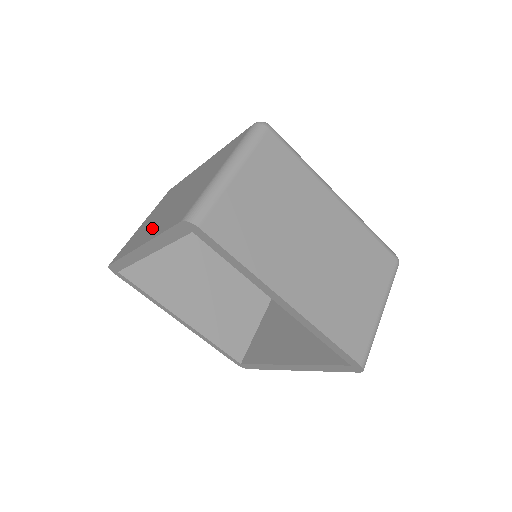
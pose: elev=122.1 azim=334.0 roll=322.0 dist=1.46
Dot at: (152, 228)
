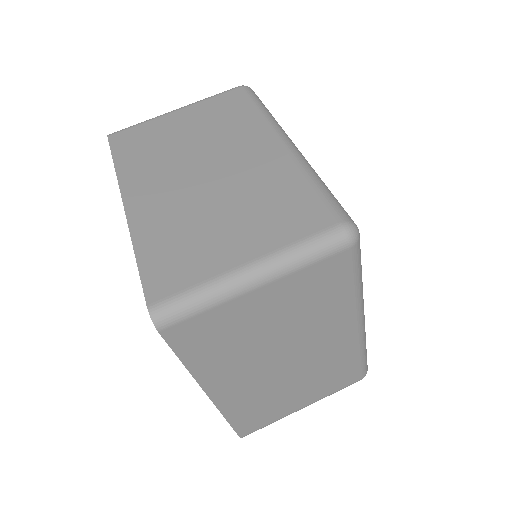
Dot at: (156, 189)
